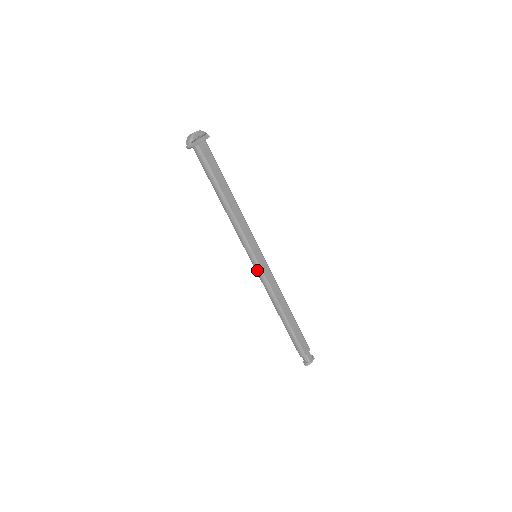
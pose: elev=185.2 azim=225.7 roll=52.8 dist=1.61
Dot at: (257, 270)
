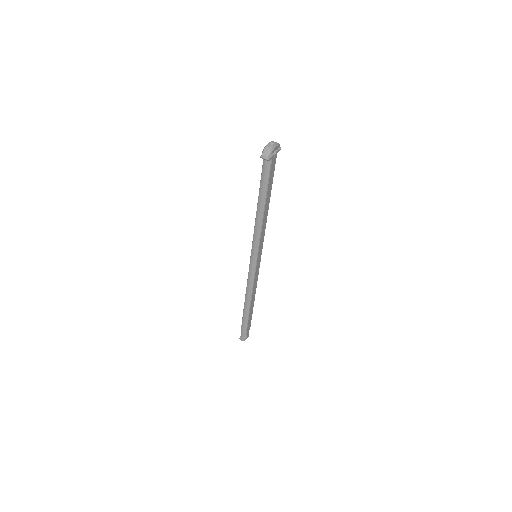
Dot at: (251, 268)
